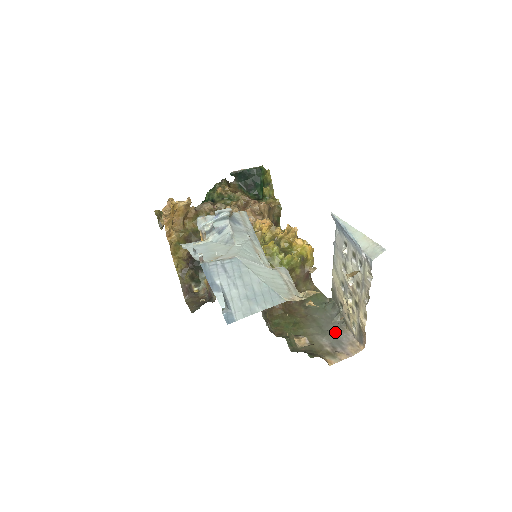
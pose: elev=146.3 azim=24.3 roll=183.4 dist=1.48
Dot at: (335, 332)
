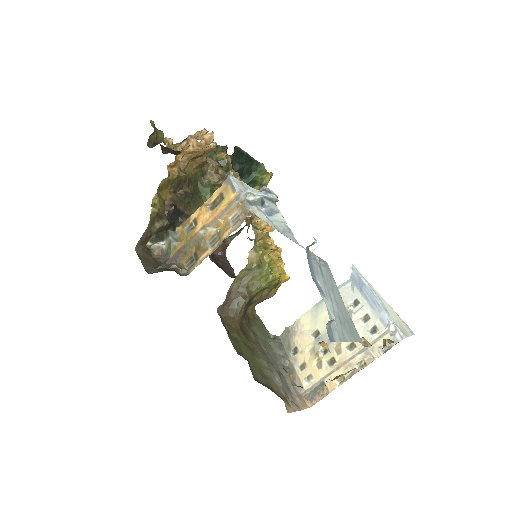
Dot at: (283, 376)
